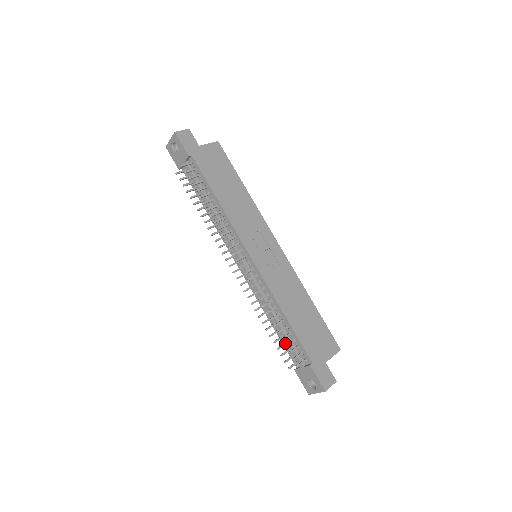
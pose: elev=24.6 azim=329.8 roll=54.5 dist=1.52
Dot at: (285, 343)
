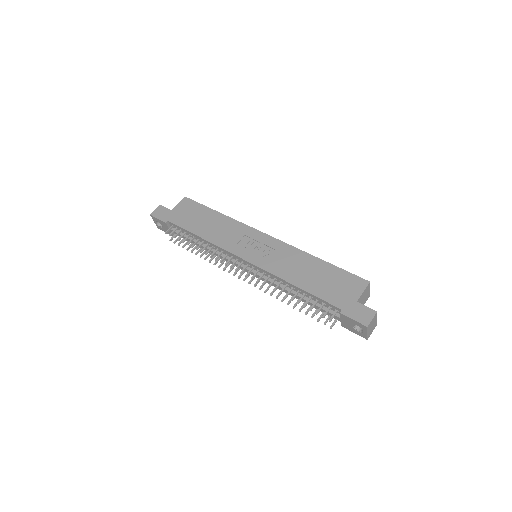
Dot at: (317, 308)
